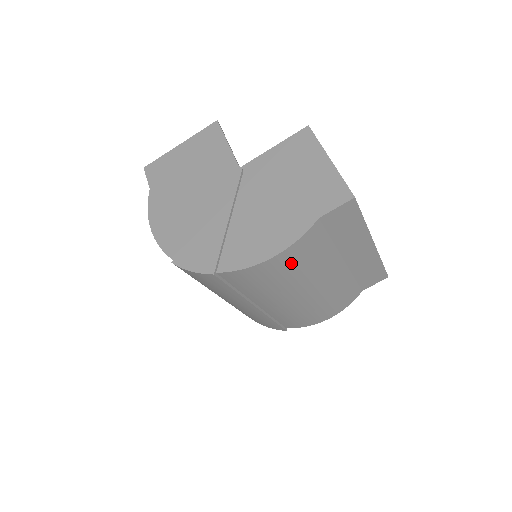
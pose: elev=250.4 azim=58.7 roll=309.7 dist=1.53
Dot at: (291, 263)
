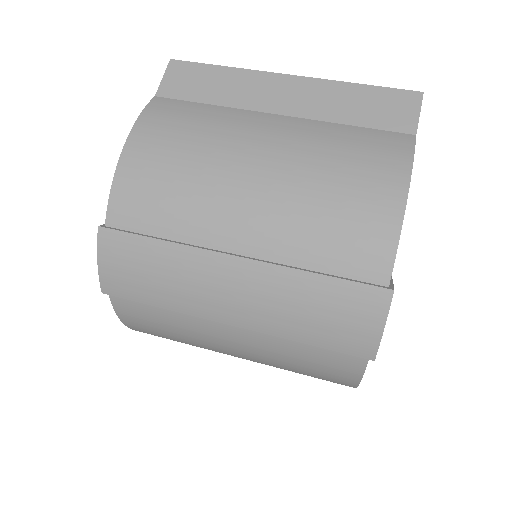
Dot at: (163, 141)
